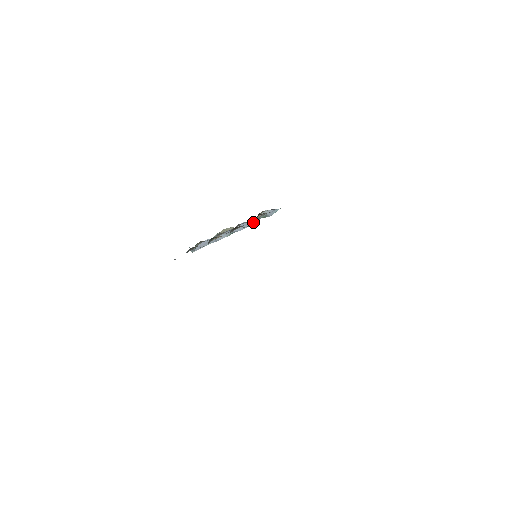
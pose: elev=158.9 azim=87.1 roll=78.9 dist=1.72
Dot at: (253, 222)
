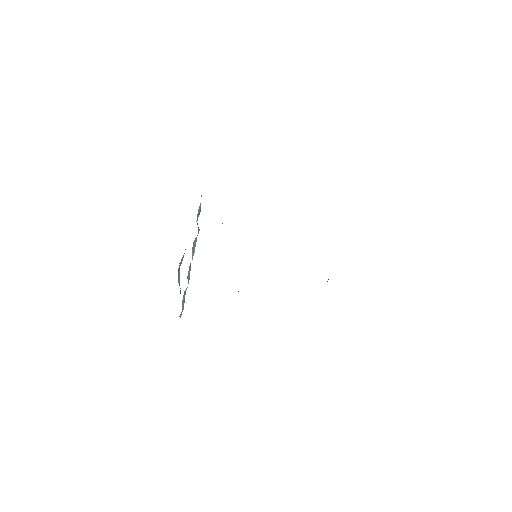
Dot at: (198, 233)
